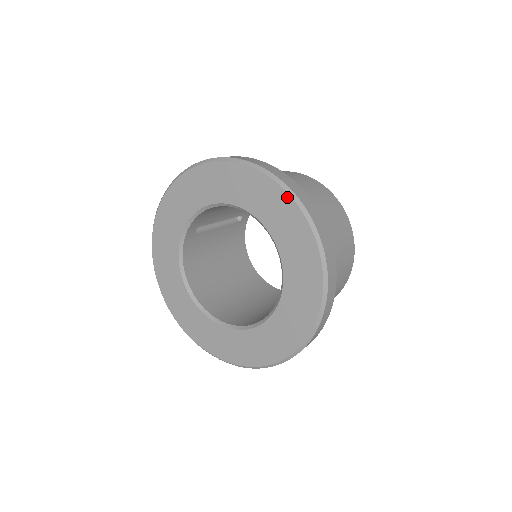
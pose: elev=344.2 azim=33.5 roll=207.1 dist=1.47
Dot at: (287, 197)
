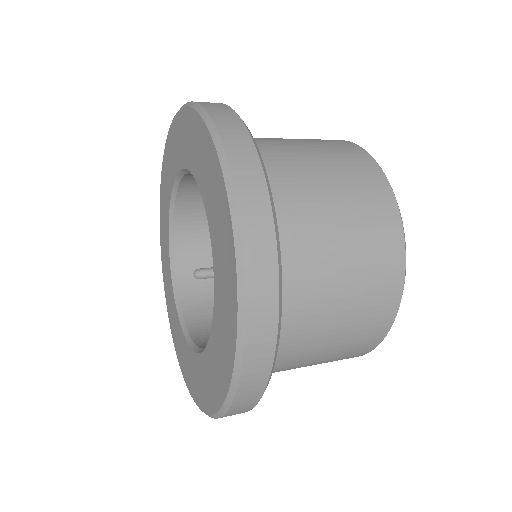
Dot at: (177, 117)
